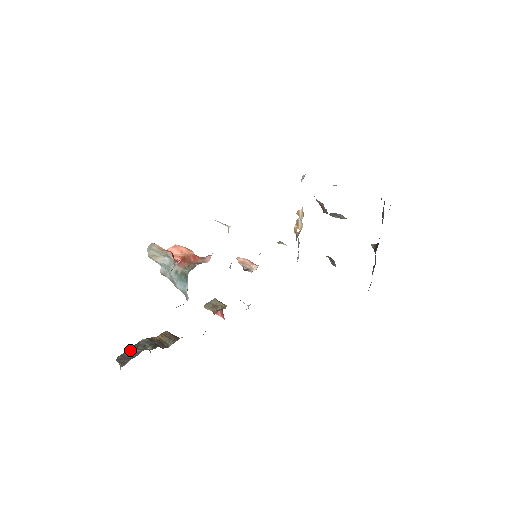
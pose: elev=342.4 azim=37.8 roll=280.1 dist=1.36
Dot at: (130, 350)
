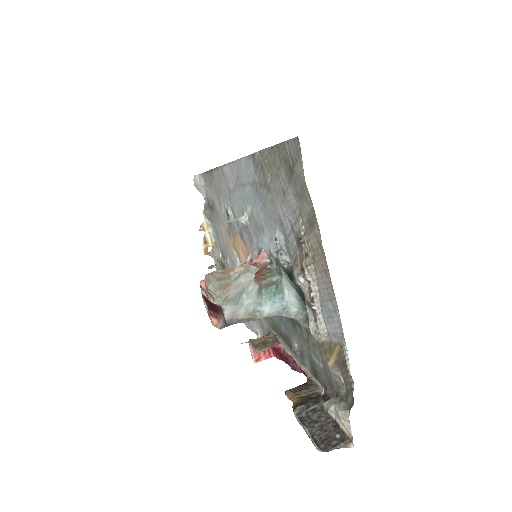
Dot at: (312, 430)
